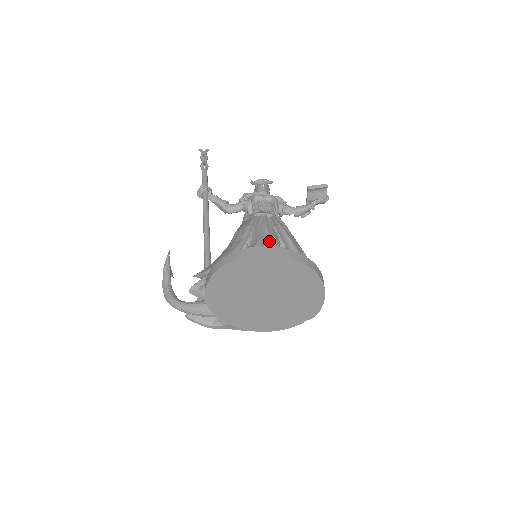
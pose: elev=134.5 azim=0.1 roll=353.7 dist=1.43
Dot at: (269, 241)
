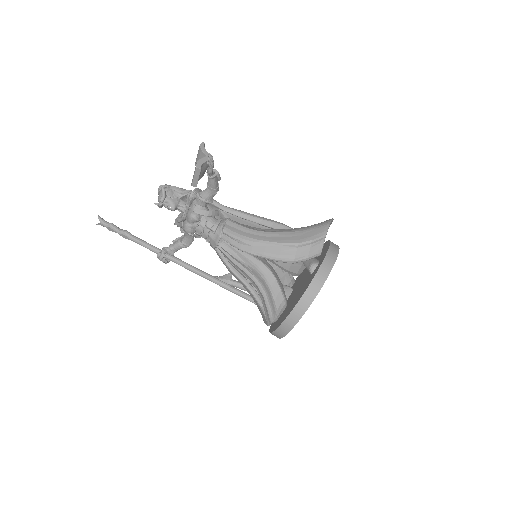
Dot at: (259, 276)
